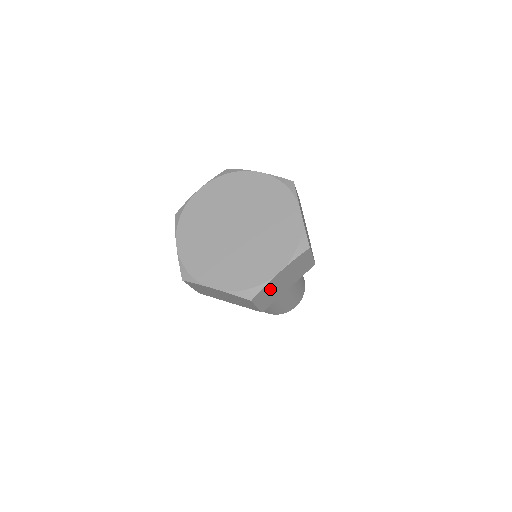
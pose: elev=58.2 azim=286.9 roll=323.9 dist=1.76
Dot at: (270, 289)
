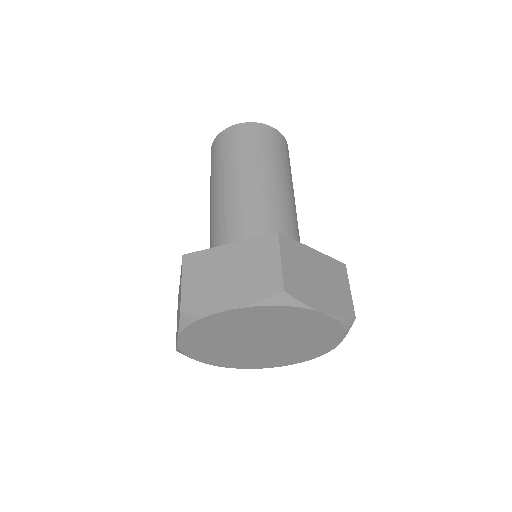
Dot at: occluded
